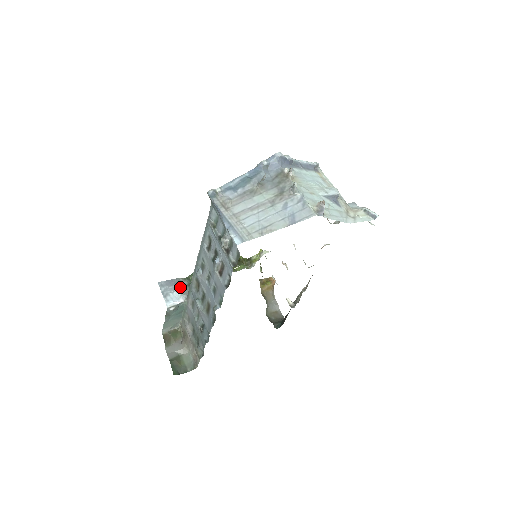
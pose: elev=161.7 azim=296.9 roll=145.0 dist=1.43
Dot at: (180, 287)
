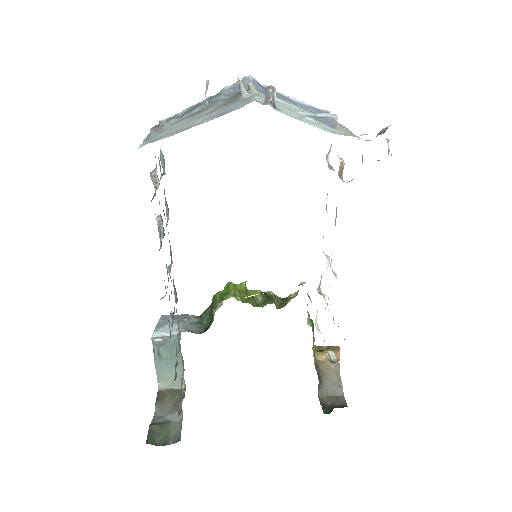
Dot at: (183, 322)
